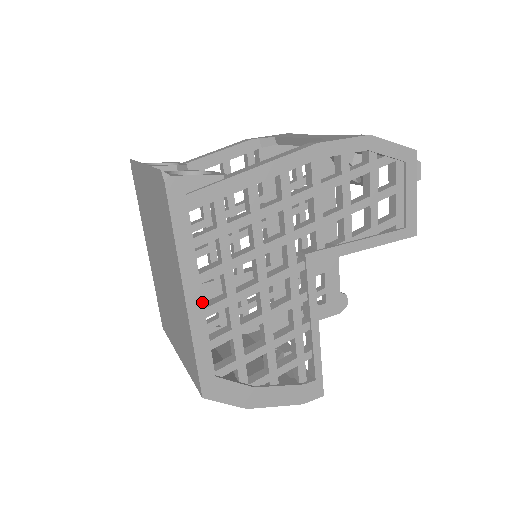
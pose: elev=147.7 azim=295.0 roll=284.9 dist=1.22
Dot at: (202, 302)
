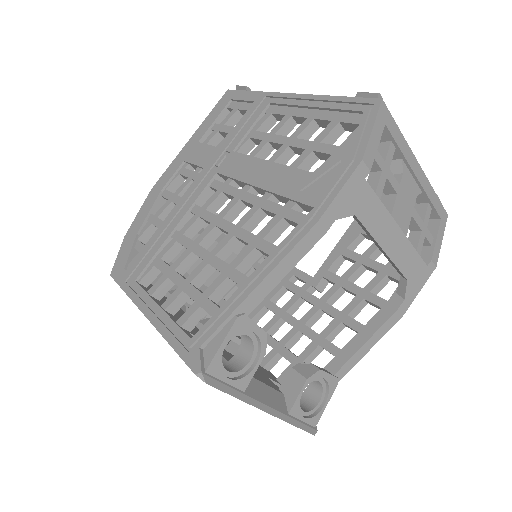
Dot at: occluded
